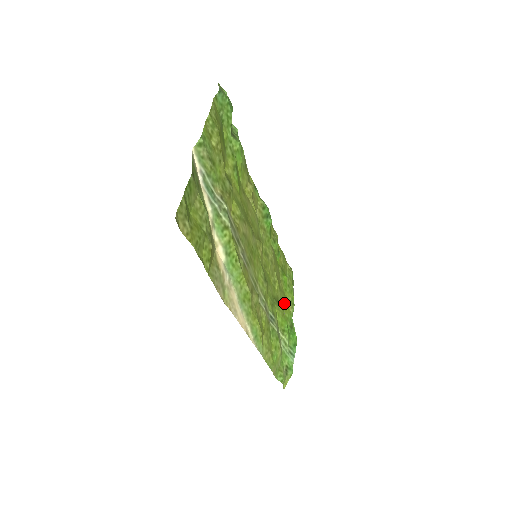
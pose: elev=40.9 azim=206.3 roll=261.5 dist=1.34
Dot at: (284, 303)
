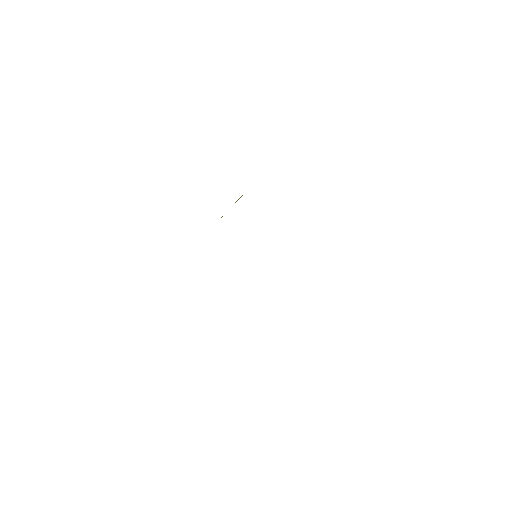
Dot at: occluded
